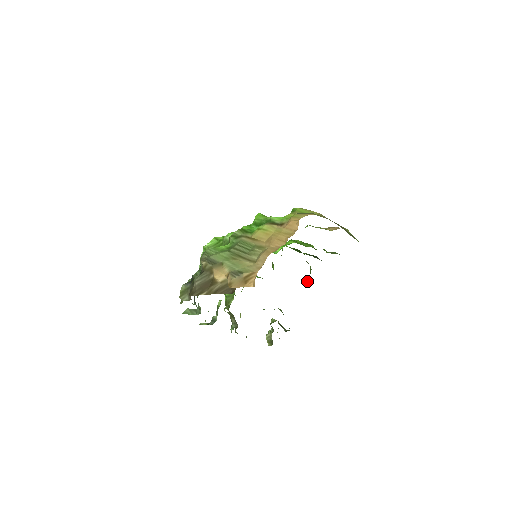
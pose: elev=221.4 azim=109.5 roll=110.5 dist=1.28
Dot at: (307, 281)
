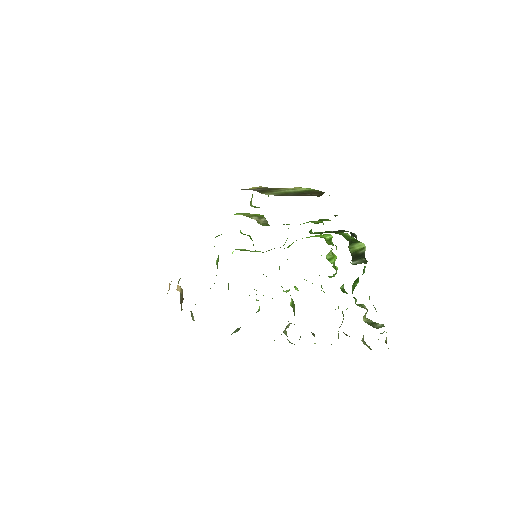
Dot at: (353, 262)
